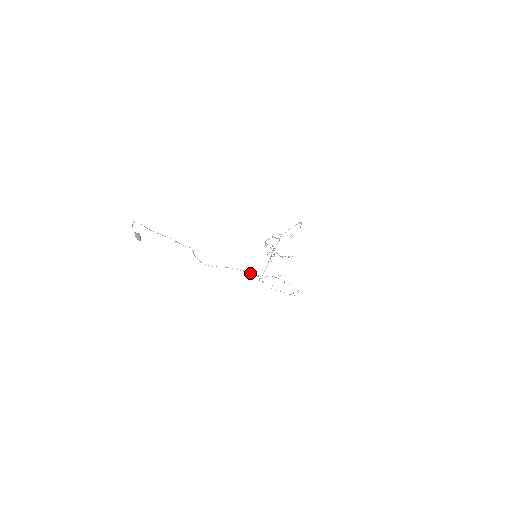
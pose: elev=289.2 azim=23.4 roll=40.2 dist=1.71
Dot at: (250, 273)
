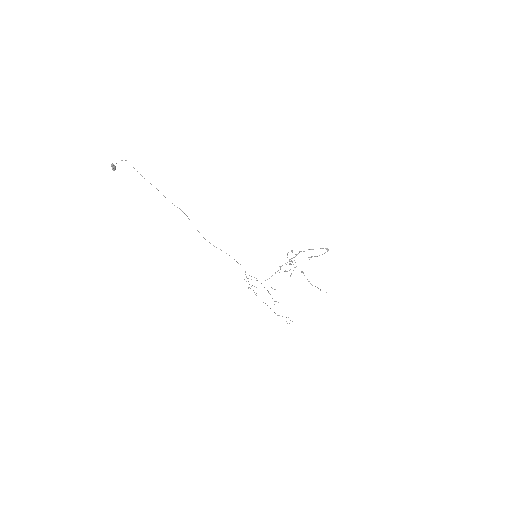
Dot at: occluded
